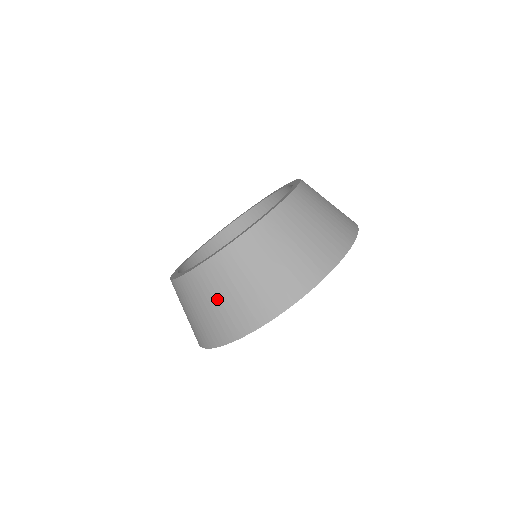
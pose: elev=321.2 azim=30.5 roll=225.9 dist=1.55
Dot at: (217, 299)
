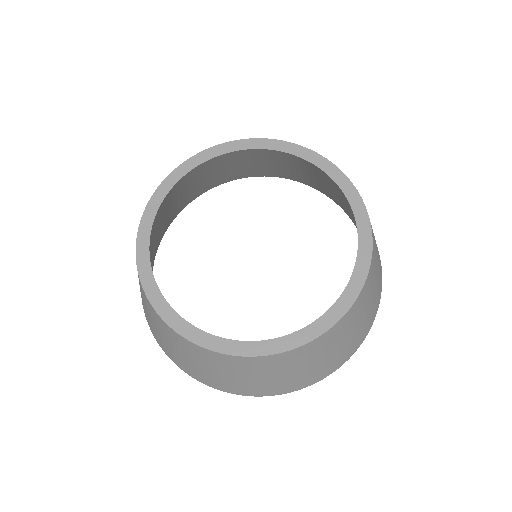
Dot at: (183, 355)
